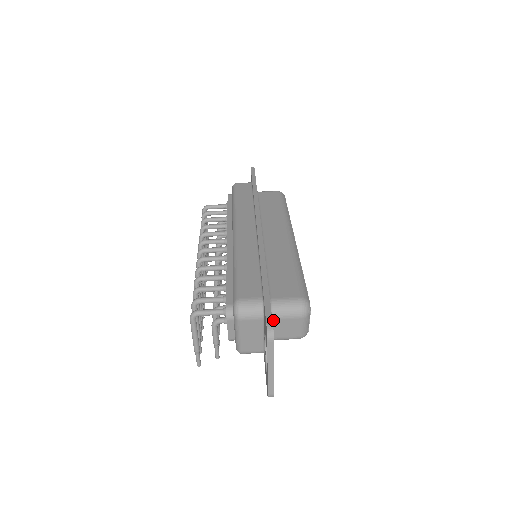
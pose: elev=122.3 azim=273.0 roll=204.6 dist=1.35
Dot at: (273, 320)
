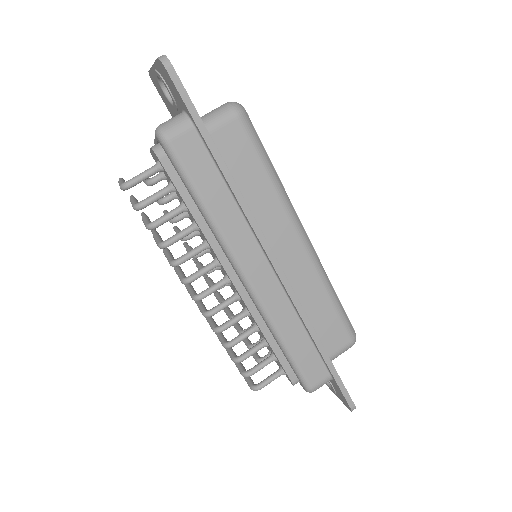
Dot at: occluded
